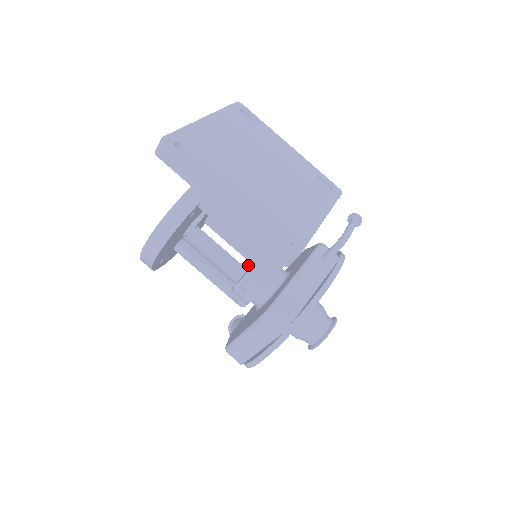
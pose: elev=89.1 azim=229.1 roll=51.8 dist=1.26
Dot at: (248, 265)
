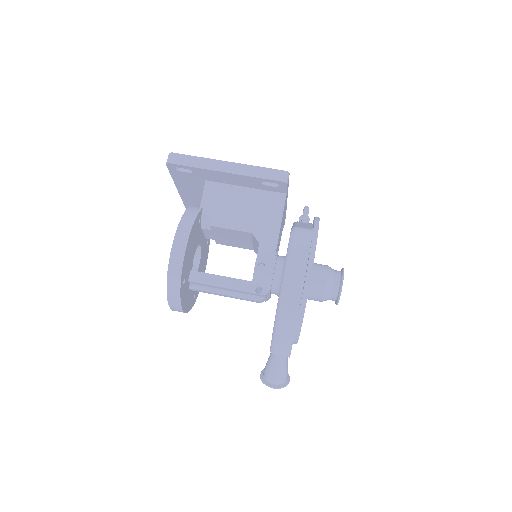
Dot at: (257, 238)
